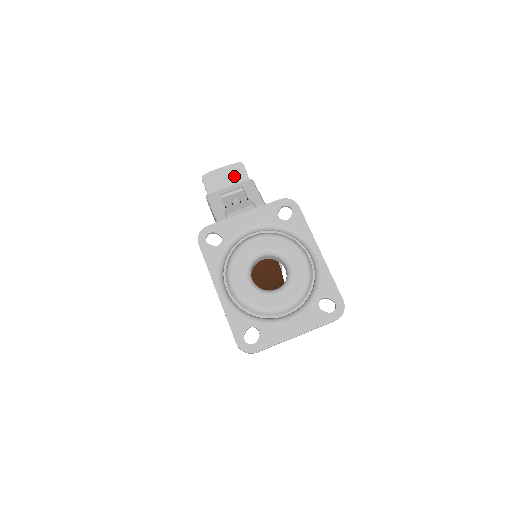
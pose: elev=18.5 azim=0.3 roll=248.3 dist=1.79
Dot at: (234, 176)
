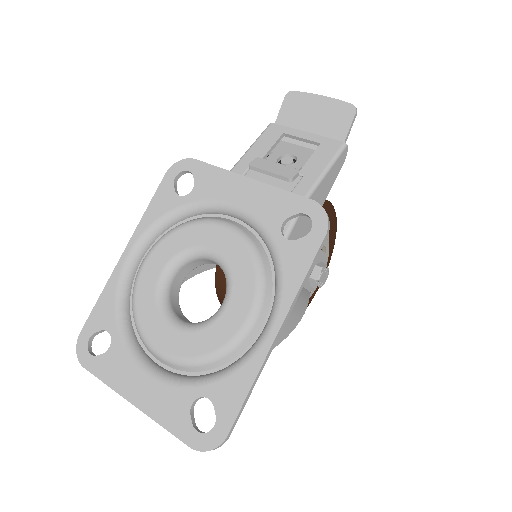
Dot at: (328, 121)
